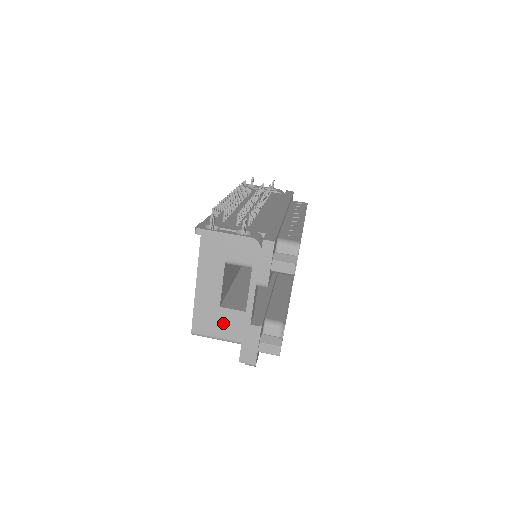
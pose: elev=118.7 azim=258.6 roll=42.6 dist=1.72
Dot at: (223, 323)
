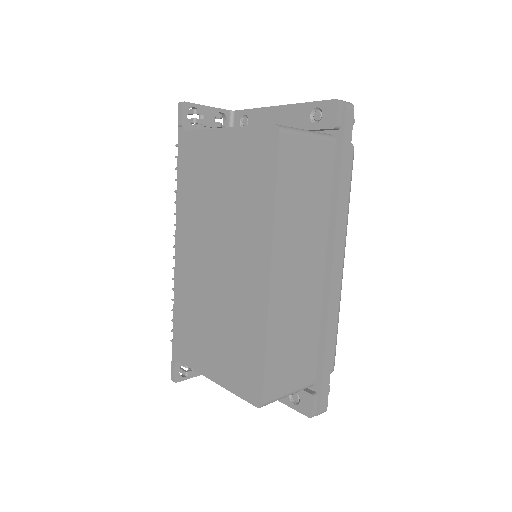
Dot at: occluded
